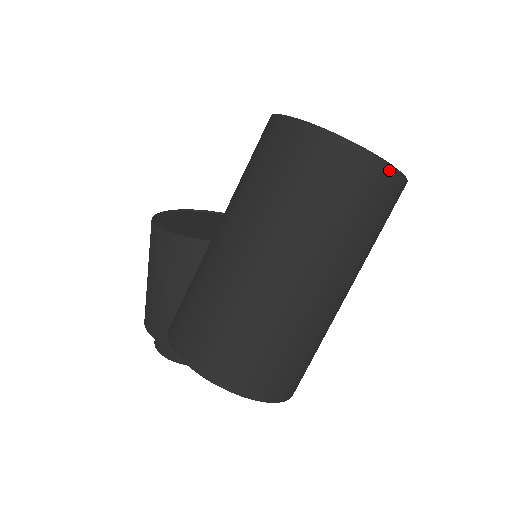
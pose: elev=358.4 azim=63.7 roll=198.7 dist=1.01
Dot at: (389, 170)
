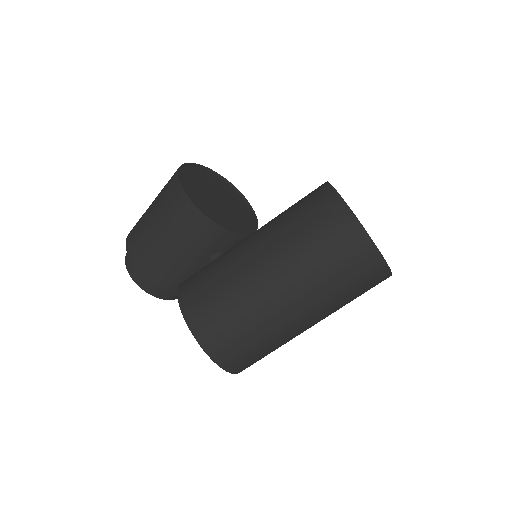
Dot at: (389, 275)
